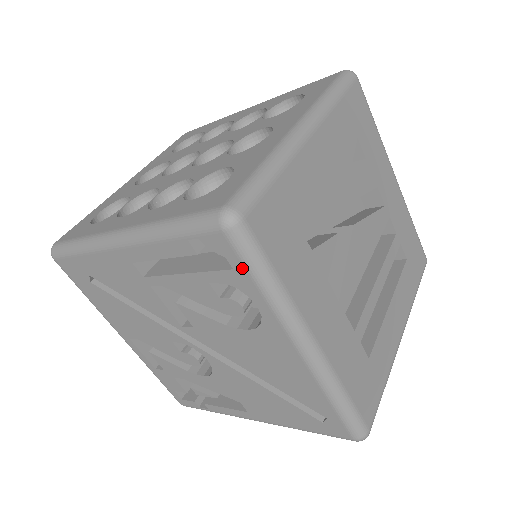
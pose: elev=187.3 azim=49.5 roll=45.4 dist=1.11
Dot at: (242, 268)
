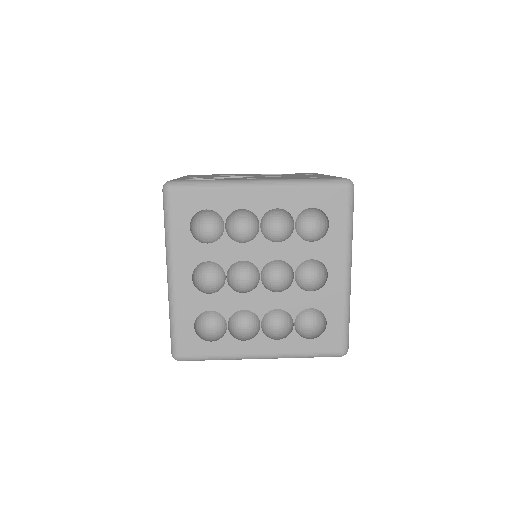
Dot at: occluded
